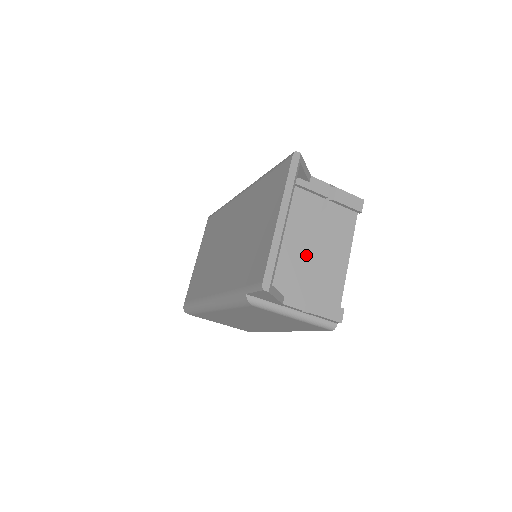
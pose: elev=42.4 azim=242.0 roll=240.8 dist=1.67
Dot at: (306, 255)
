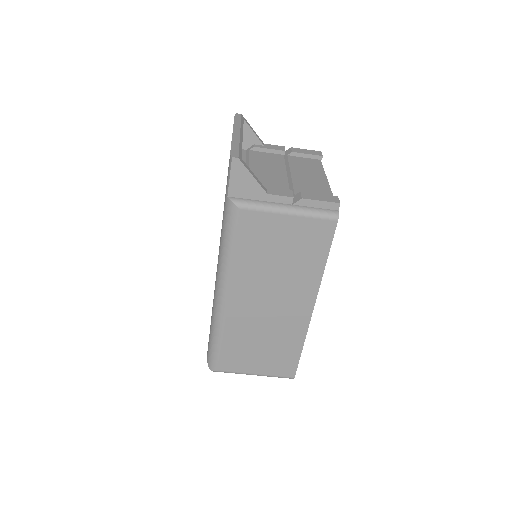
Dot at: (281, 179)
